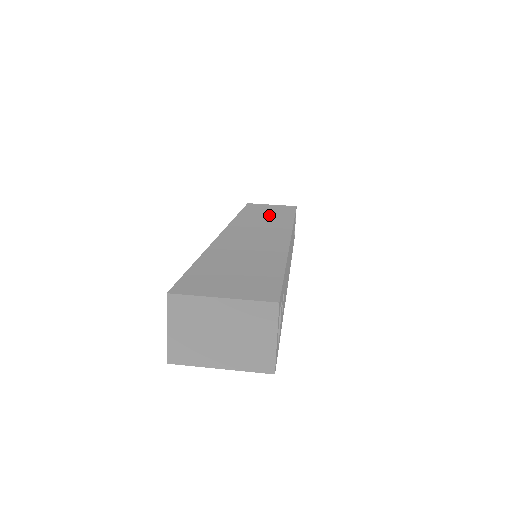
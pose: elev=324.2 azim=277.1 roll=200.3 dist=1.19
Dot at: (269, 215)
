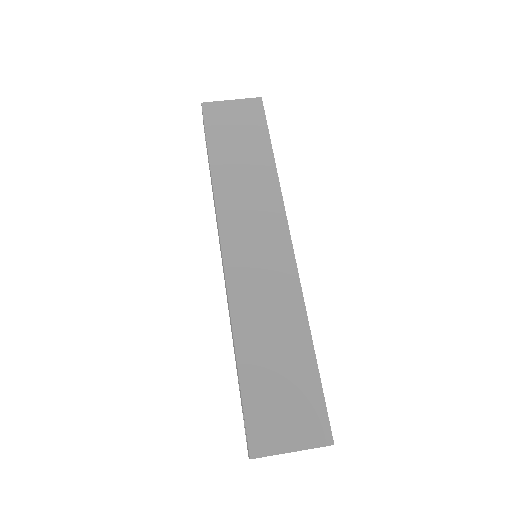
Dot at: (245, 161)
